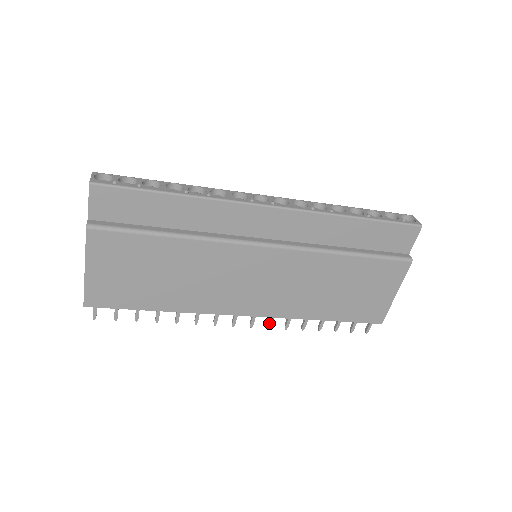
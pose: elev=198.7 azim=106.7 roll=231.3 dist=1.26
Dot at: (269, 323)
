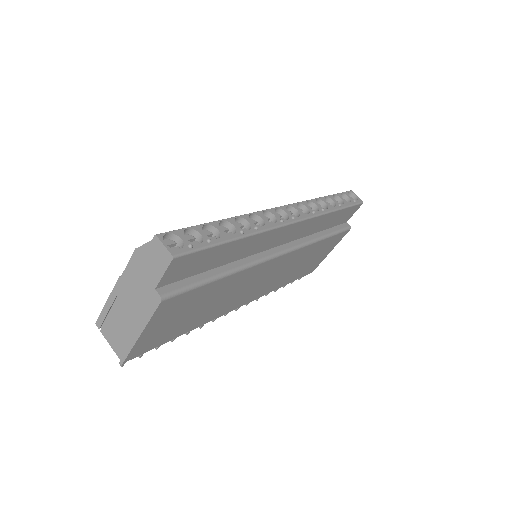
Dot at: occluded
